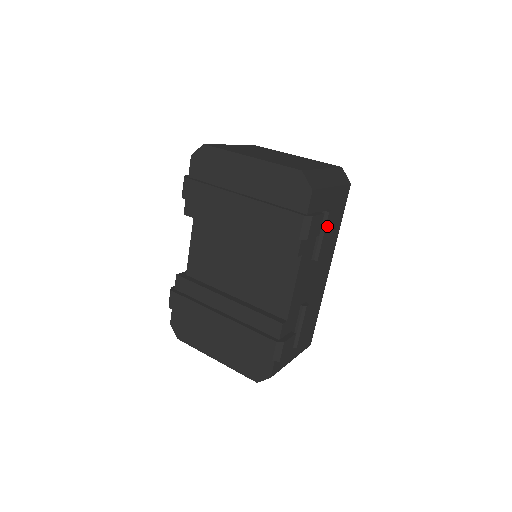
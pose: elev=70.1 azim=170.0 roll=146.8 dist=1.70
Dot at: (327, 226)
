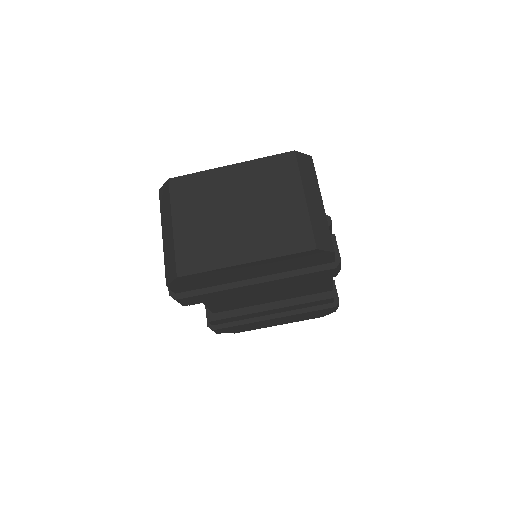
Dot at: occluded
